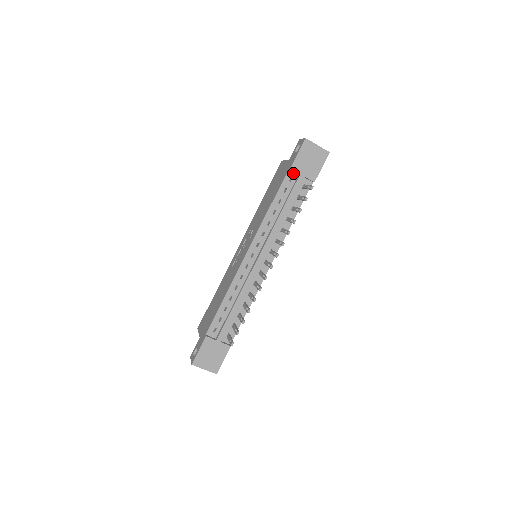
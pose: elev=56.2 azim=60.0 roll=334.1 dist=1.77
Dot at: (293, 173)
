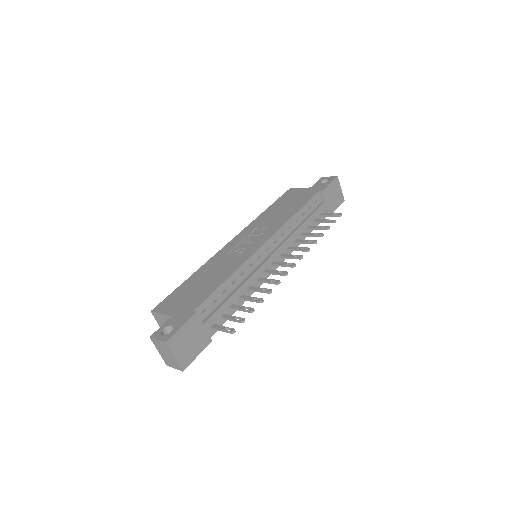
Dot at: (319, 197)
